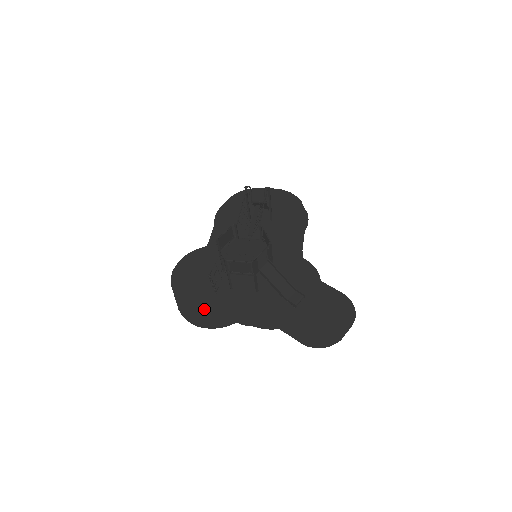
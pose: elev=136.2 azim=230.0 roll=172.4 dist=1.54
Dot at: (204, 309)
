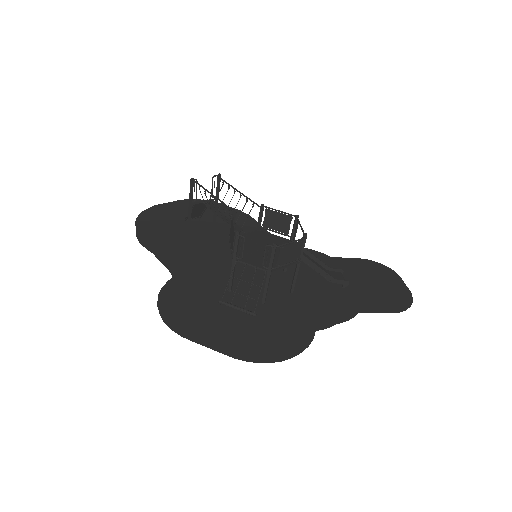
Dot at: (264, 339)
